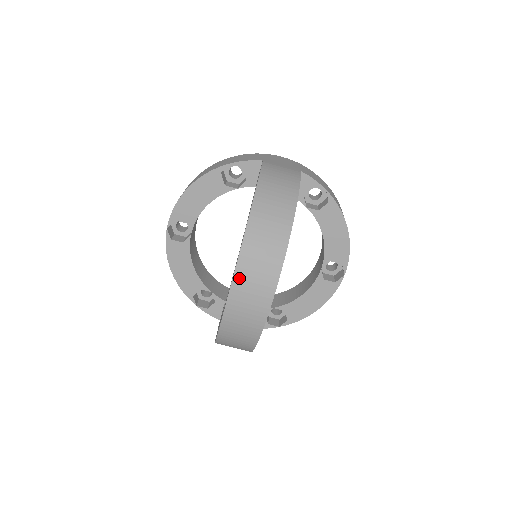
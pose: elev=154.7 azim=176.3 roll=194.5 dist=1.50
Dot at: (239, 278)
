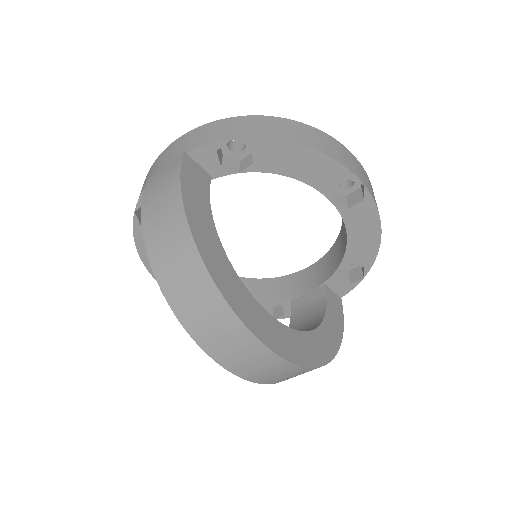
Dot at: (214, 352)
